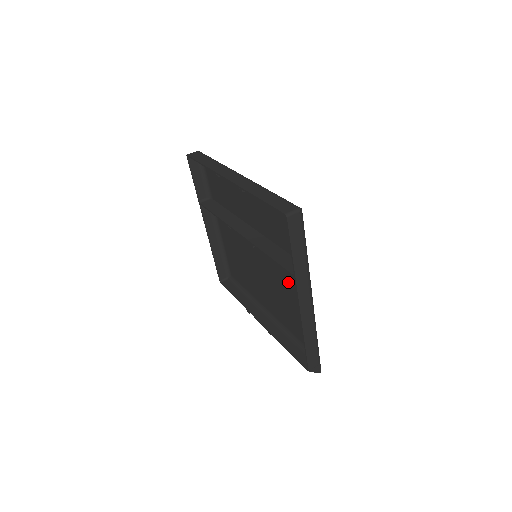
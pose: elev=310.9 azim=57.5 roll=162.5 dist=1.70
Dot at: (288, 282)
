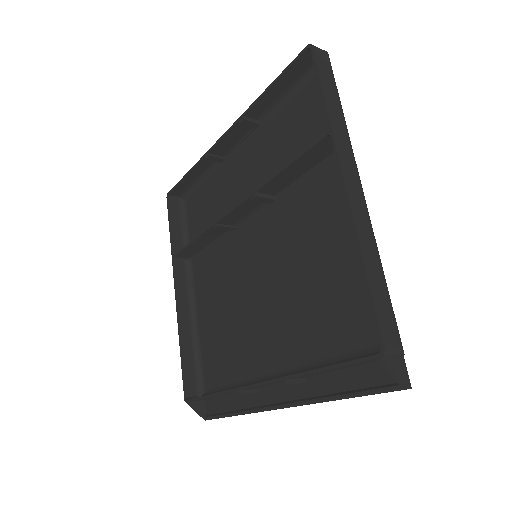
Dot at: (314, 228)
